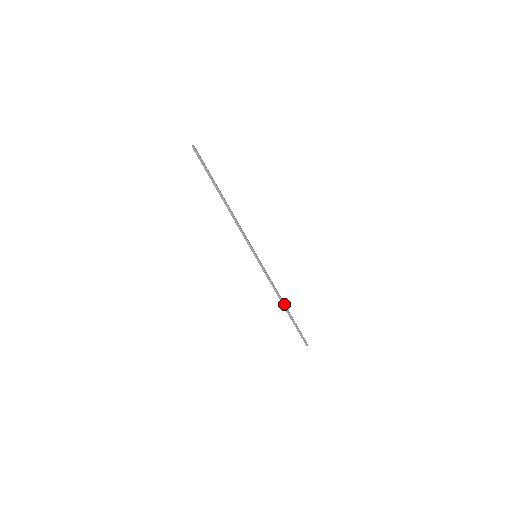
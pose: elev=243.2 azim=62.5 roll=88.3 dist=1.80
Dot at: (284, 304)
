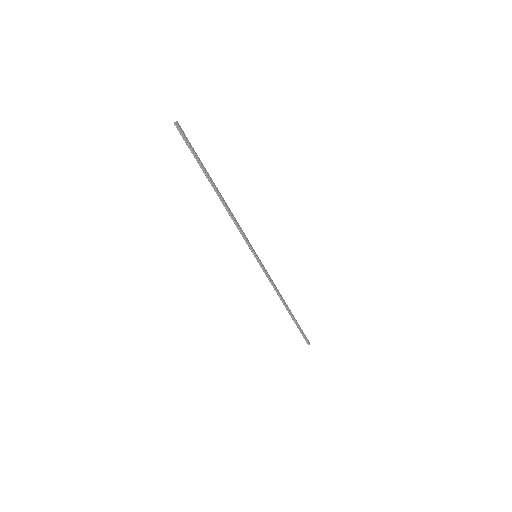
Dot at: (286, 305)
